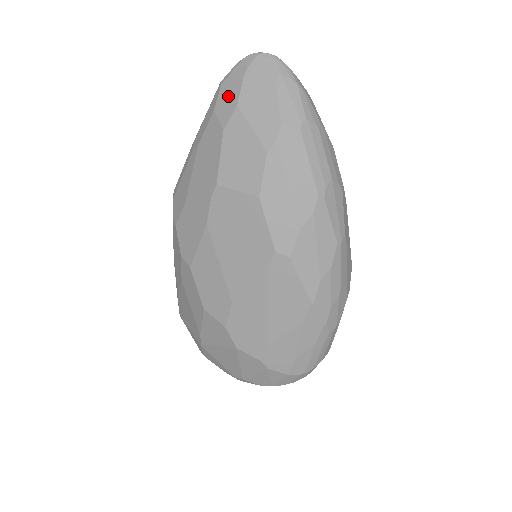
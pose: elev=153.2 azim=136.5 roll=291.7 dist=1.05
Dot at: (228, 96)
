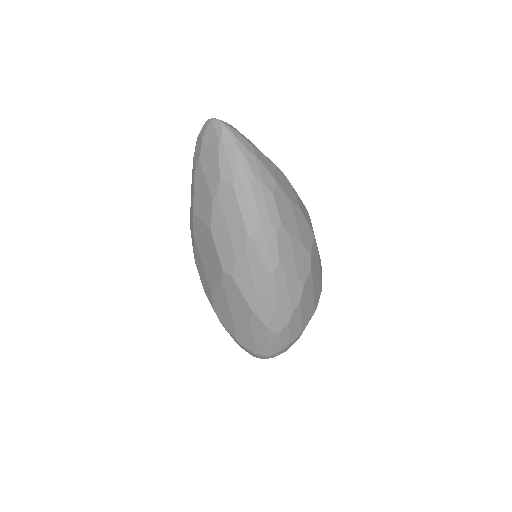
Dot at: (197, 149)
